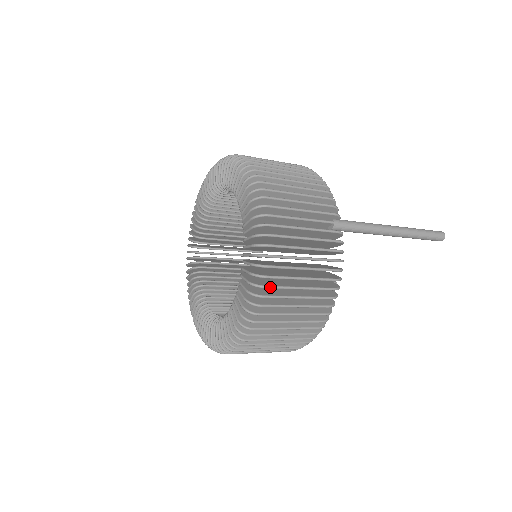
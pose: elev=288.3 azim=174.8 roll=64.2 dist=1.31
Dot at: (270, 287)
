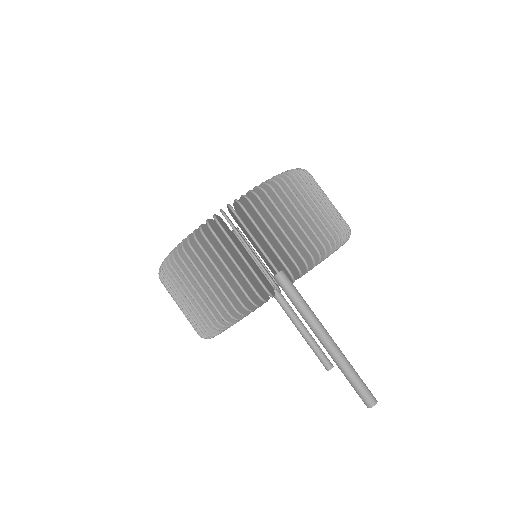
Dot at: (187, 255)
